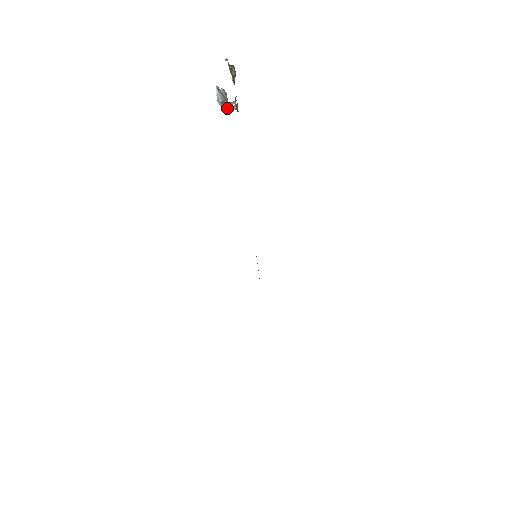
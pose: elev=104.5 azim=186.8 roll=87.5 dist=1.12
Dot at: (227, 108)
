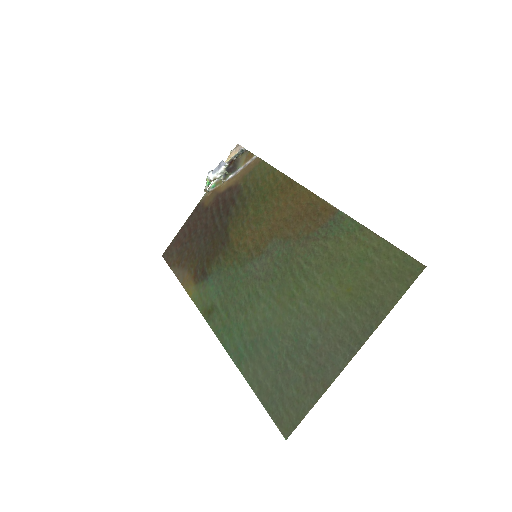
Dot at: (221, 177)
